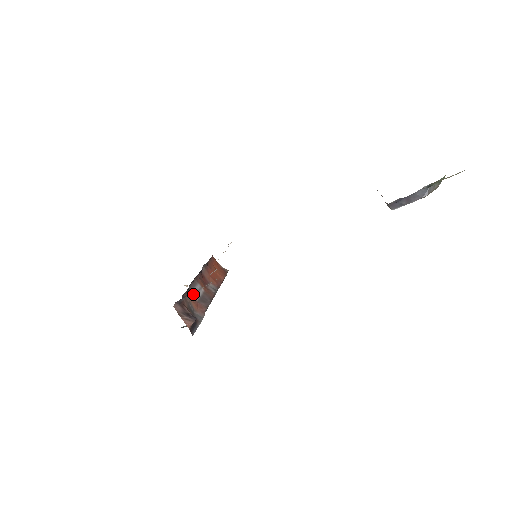
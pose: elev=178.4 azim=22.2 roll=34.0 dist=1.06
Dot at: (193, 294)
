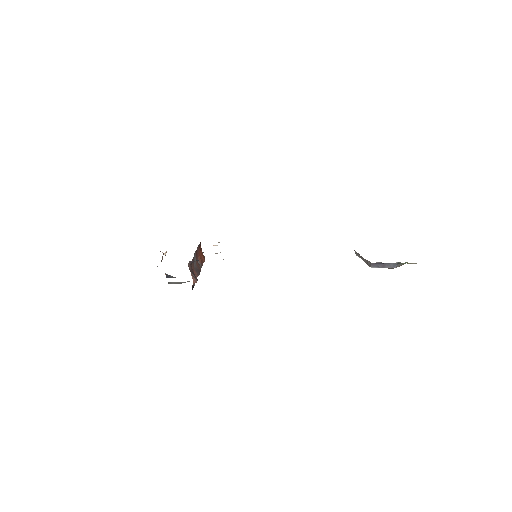
Dot at: (194, 262)
